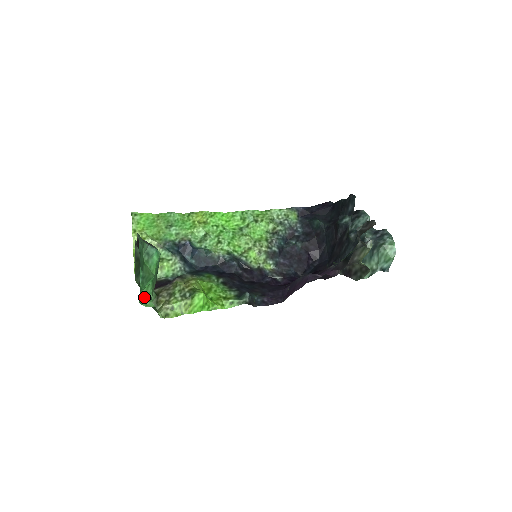
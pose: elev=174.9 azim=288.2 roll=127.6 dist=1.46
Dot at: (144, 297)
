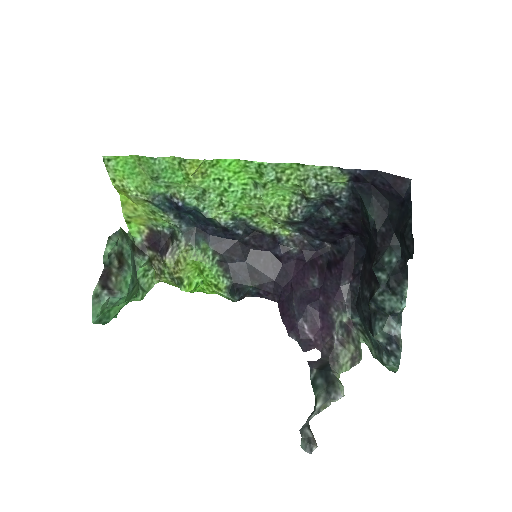
Dot at: occluded
